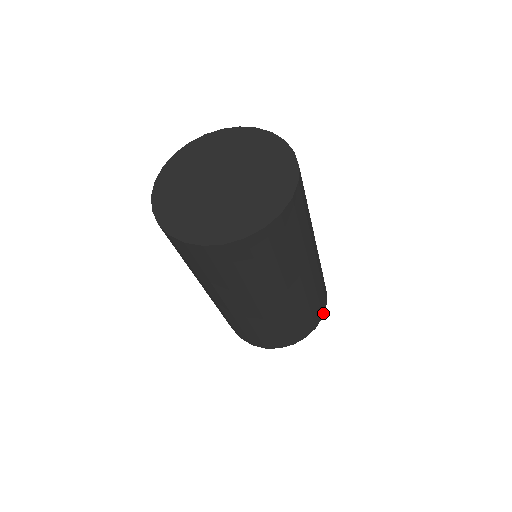
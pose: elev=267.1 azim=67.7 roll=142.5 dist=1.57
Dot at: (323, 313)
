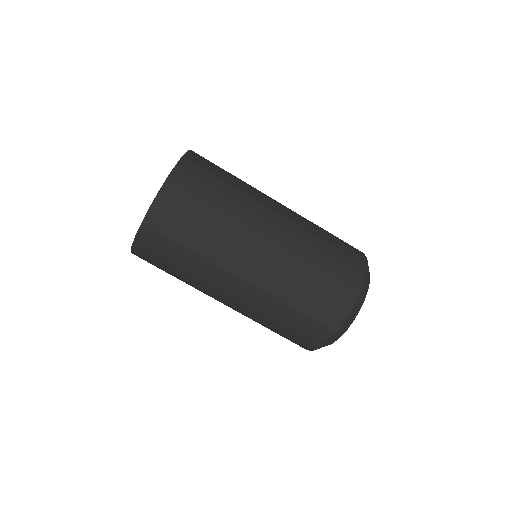
Dot at: (359, 287)
